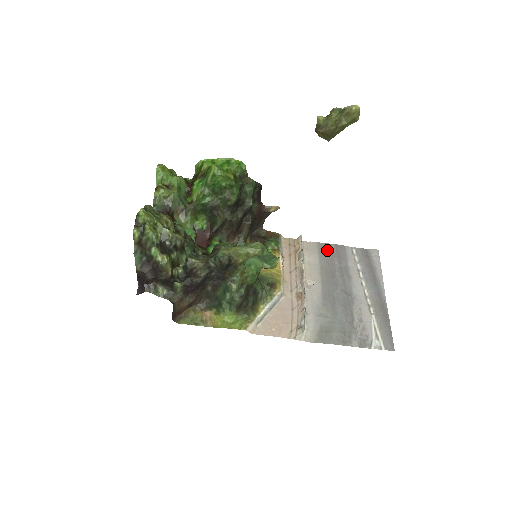
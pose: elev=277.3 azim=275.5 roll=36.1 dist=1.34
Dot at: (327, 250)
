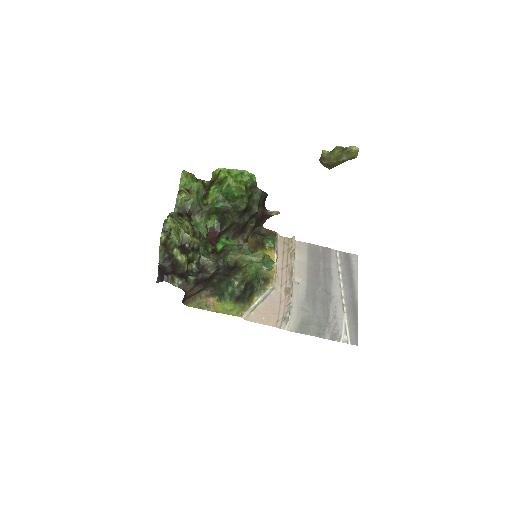
Dot at: (315, 251)
